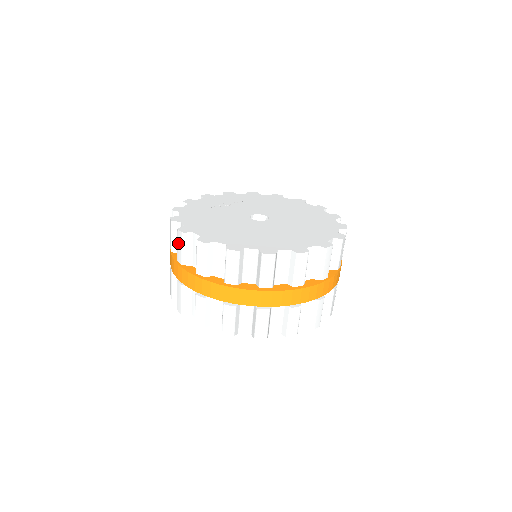
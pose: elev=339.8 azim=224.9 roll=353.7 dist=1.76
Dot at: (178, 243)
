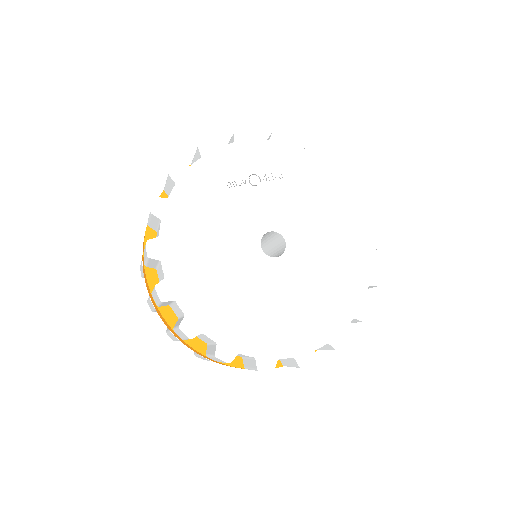
Dot at: (145, 250)
